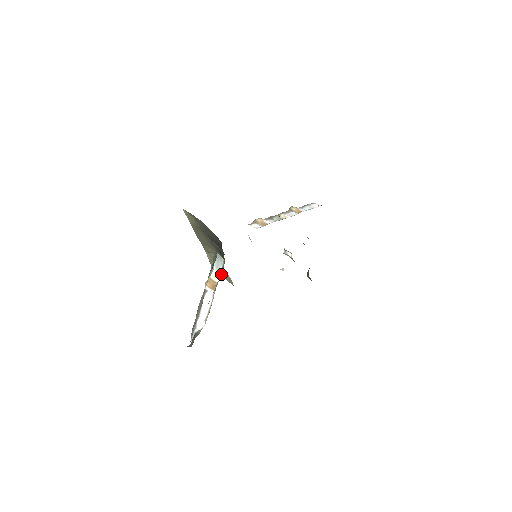
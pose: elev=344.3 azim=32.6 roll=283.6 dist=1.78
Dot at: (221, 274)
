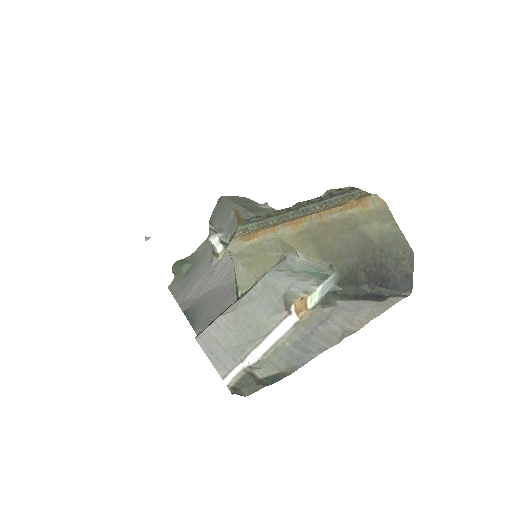
Dot at: (320, 301)
